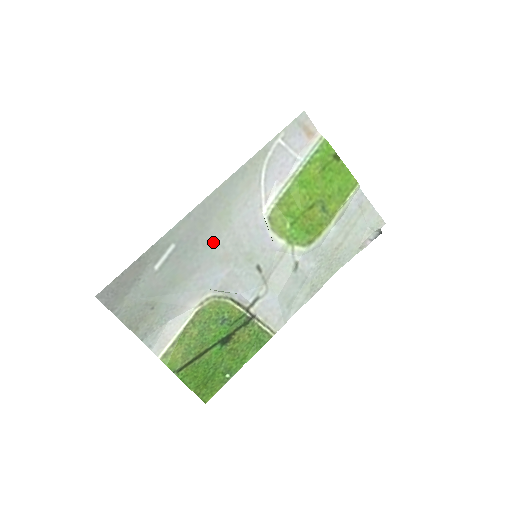
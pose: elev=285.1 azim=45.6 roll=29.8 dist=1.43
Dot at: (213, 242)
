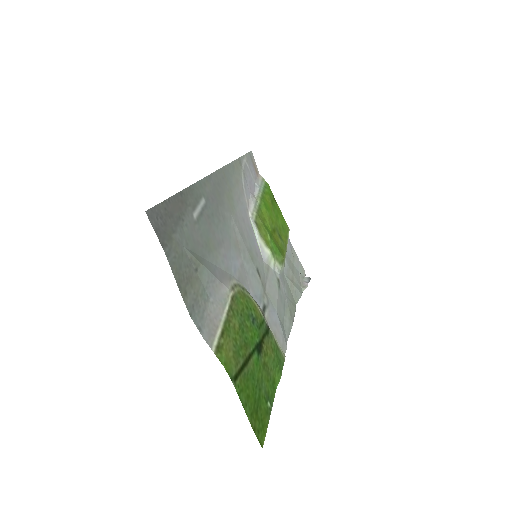
Dot at: (228, 220)
